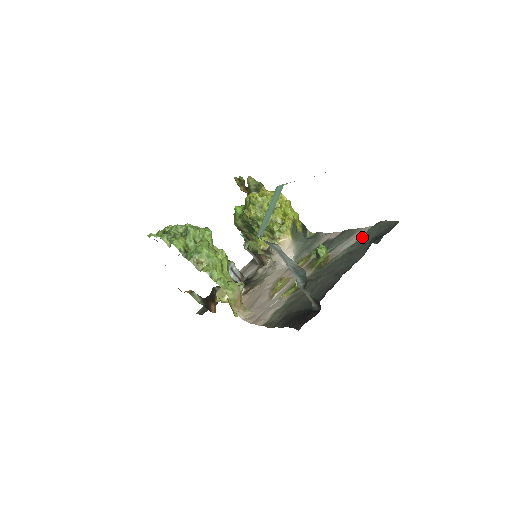
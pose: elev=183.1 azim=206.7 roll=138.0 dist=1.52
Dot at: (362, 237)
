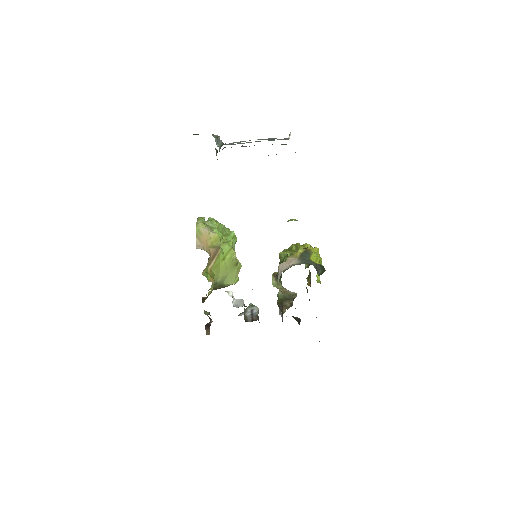
Dot at: occluded
